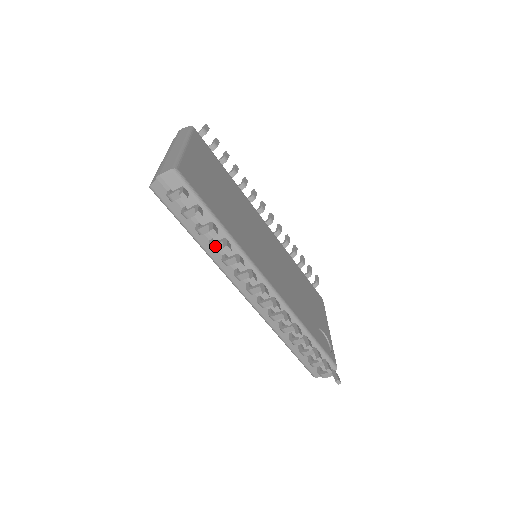
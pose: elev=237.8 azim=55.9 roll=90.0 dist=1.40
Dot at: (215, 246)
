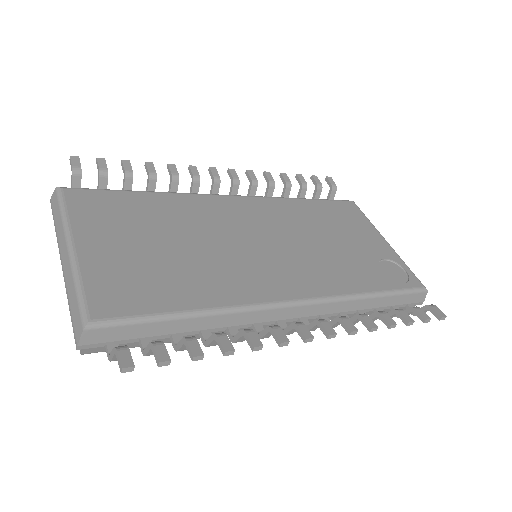
Dot at: (211, 345)
